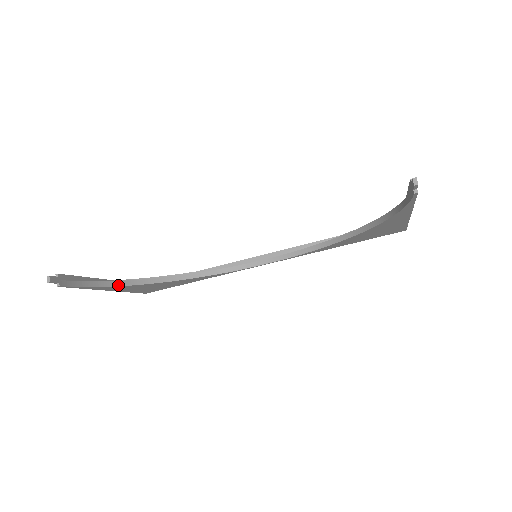
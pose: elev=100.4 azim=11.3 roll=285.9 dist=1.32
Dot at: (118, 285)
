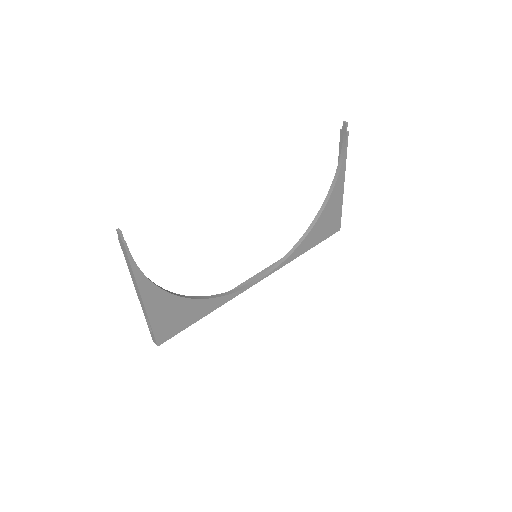
Dot at: (155, 285)
